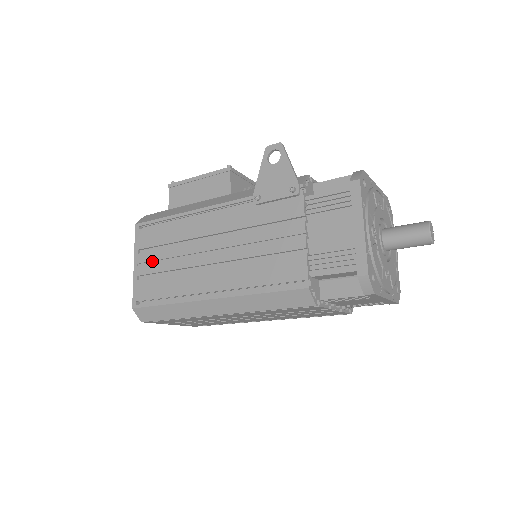
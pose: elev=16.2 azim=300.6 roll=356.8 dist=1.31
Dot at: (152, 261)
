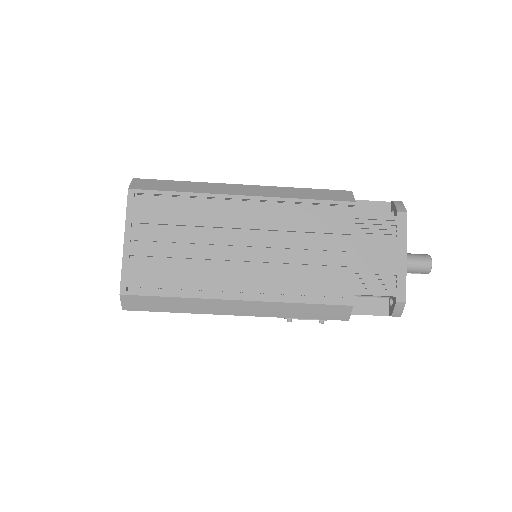
Dot at: occluded
